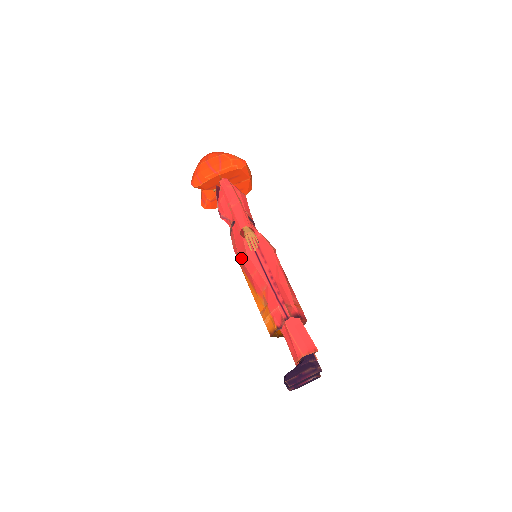
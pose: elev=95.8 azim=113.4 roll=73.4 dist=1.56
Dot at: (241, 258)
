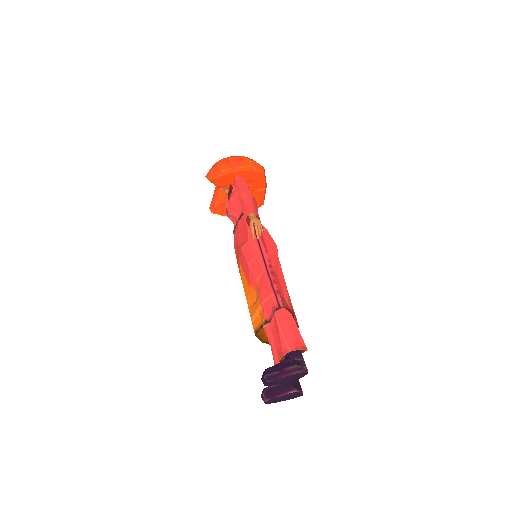
Dot at: (241, 246)
